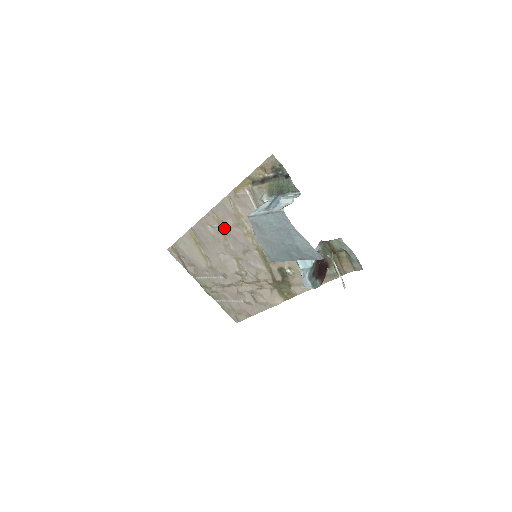
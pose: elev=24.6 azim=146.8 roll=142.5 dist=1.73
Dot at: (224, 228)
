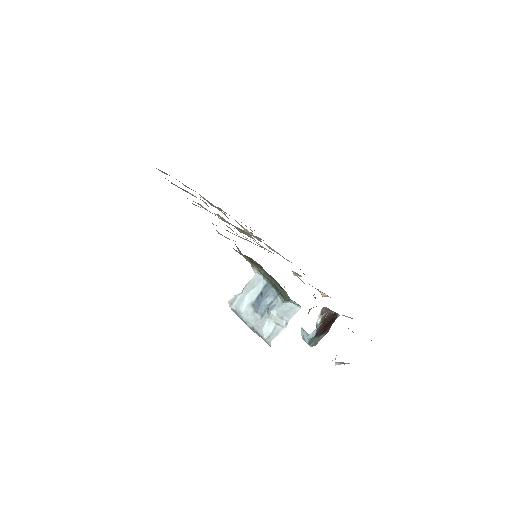
Dot at: occluded
